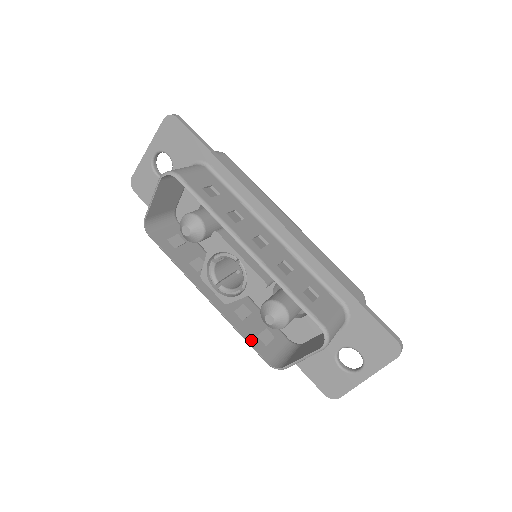
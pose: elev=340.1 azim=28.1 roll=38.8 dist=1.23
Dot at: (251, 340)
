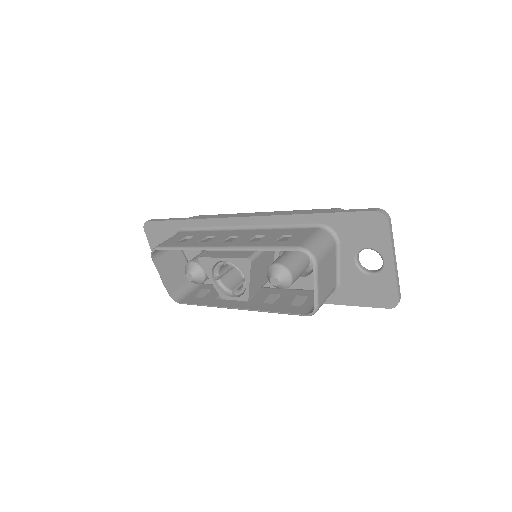
Dot at: (284, 310)
